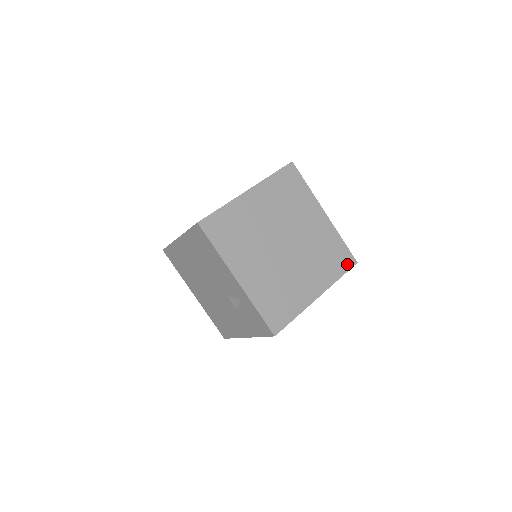
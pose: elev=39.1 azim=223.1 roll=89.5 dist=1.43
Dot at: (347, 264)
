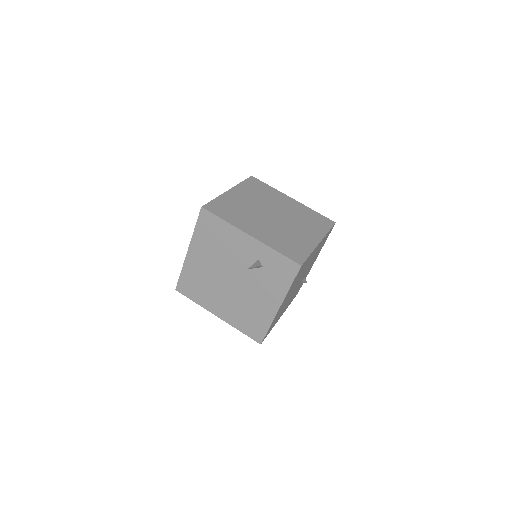
Dot at: (328, 224)
